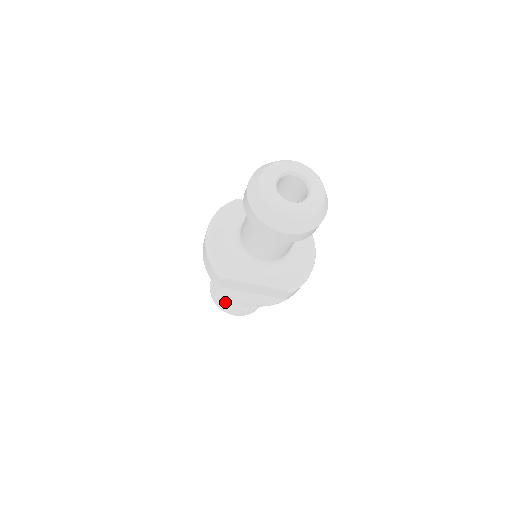
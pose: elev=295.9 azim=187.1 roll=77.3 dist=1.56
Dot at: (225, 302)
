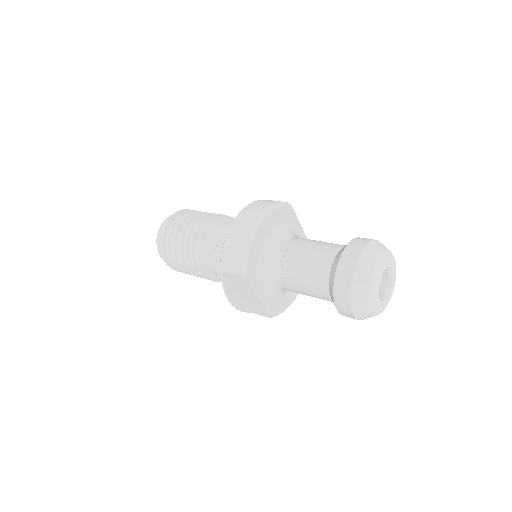
Dot at: (180, 257)
